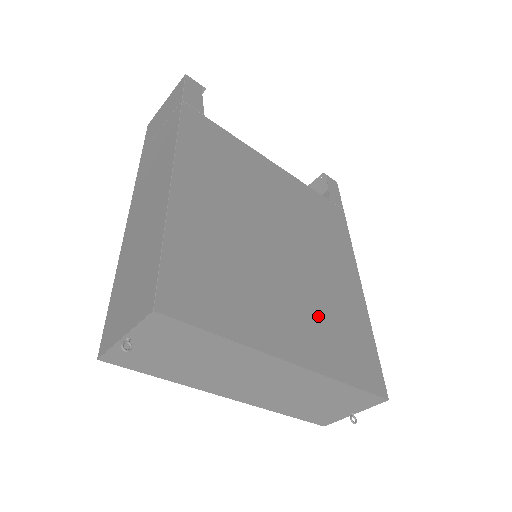
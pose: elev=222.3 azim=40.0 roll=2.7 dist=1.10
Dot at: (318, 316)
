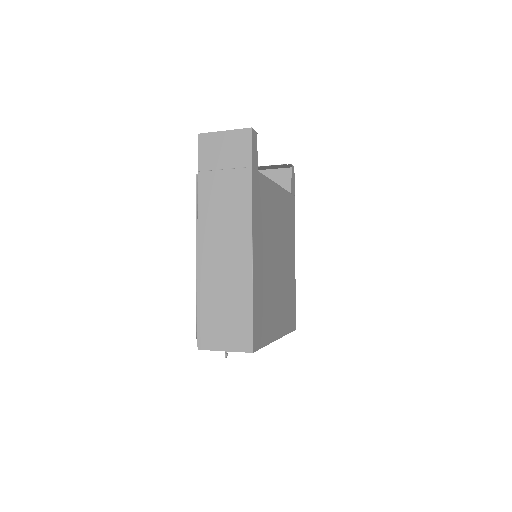
Dot at: (284, 301)
